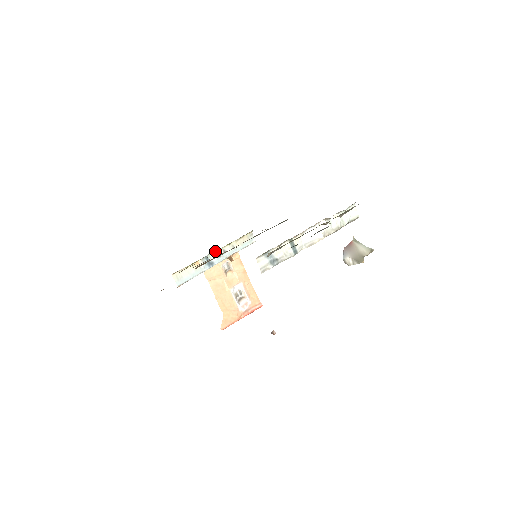
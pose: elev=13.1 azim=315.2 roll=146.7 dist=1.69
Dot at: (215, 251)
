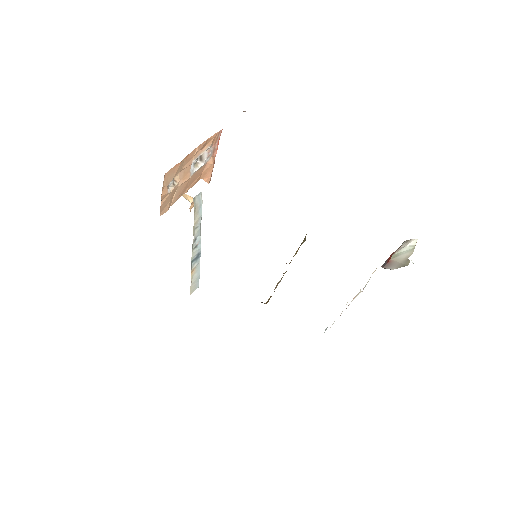
Dot at: occluded
